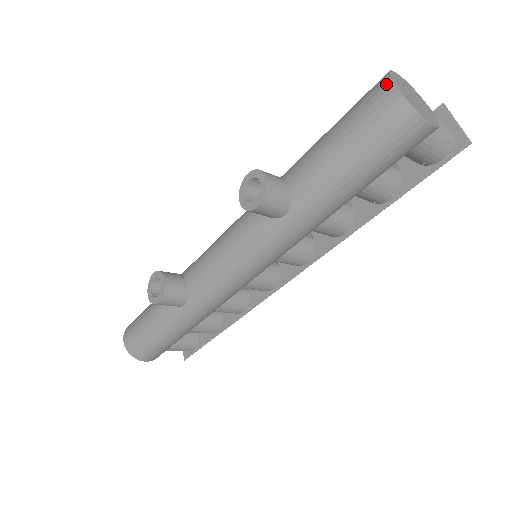
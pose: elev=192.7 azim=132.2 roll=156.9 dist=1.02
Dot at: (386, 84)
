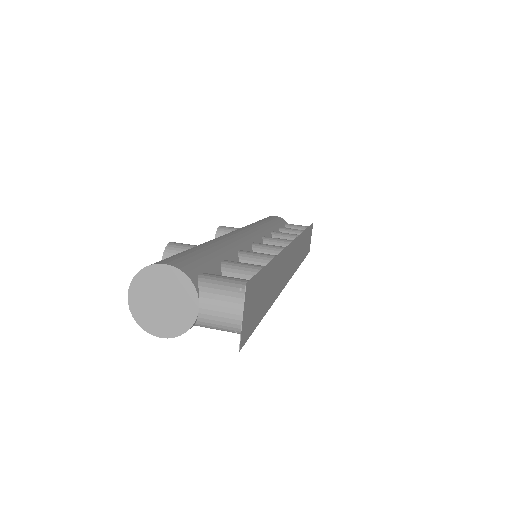
Dot at: (132, 286)
